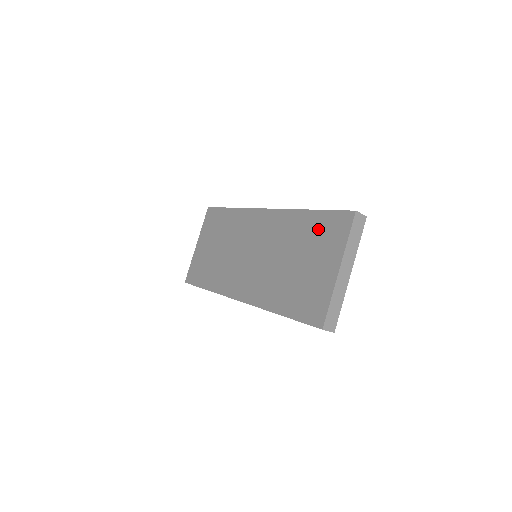
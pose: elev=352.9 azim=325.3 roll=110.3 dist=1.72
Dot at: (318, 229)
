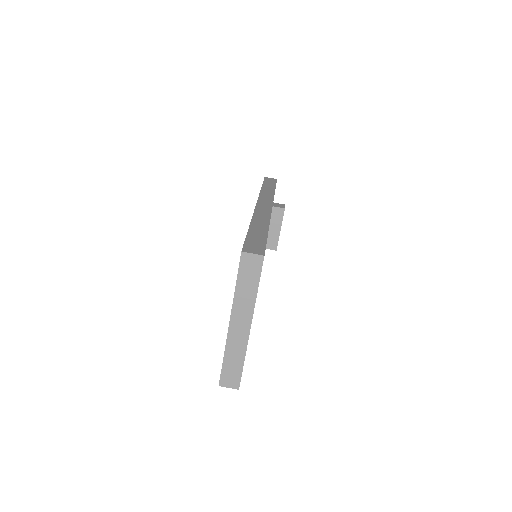
Dot at: occluded
